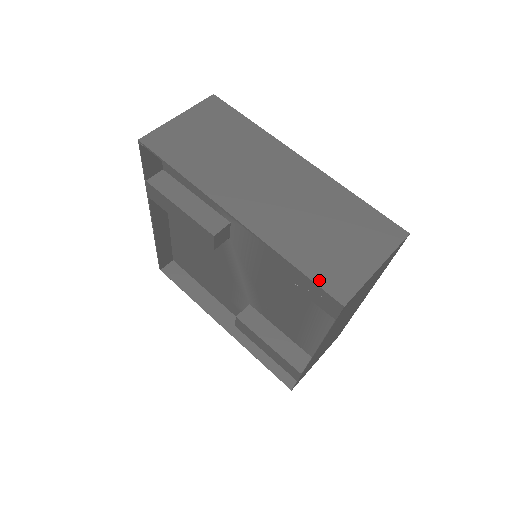
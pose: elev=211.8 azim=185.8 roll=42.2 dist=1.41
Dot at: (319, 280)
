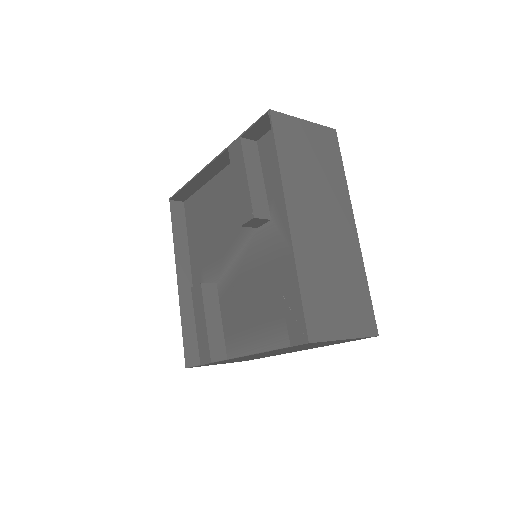
Dot at: (307, 312)
